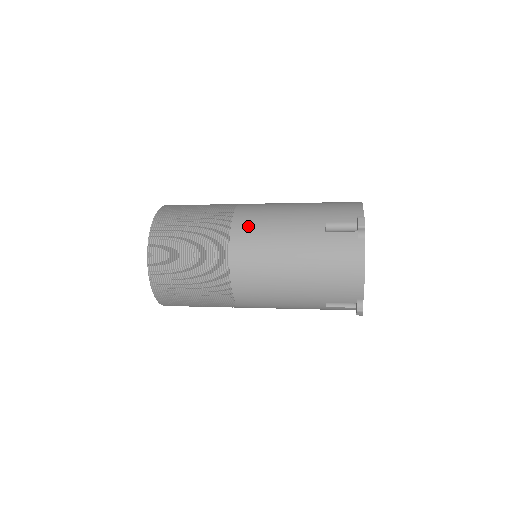
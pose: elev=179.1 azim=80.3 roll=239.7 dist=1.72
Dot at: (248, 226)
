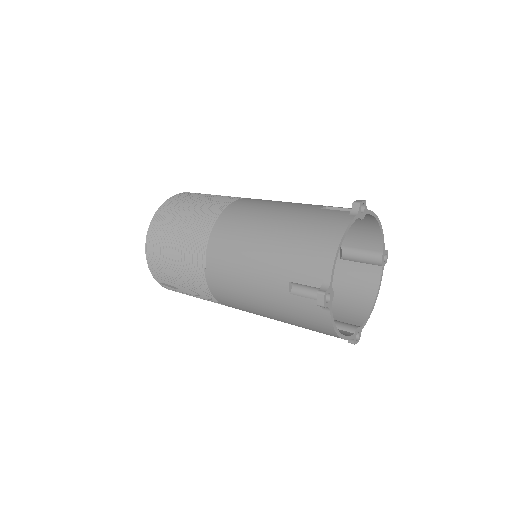
Dot at: (255, 200)
